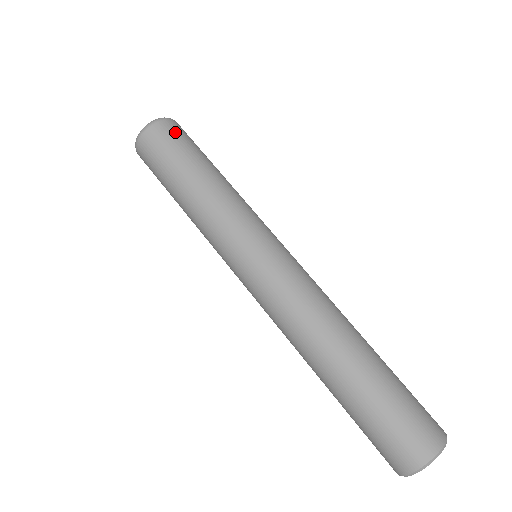
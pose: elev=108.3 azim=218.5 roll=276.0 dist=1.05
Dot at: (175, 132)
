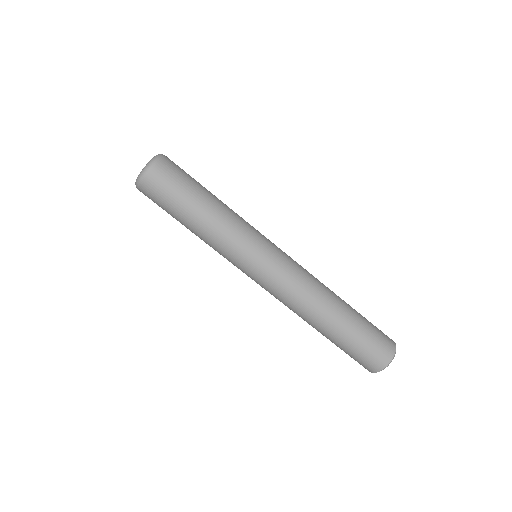
Dot at: (175, 167)
